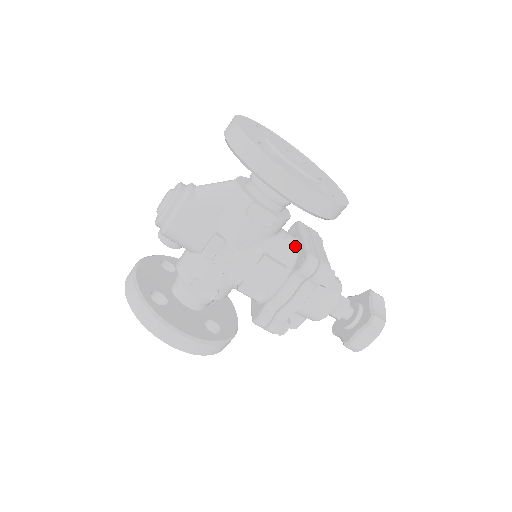
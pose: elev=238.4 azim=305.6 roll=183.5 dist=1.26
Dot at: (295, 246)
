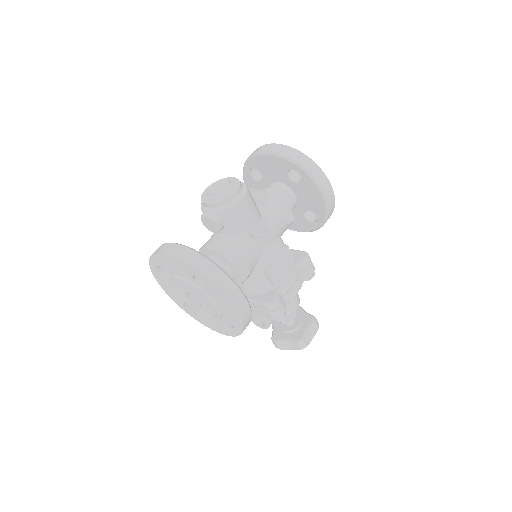
Dot at: occluded
